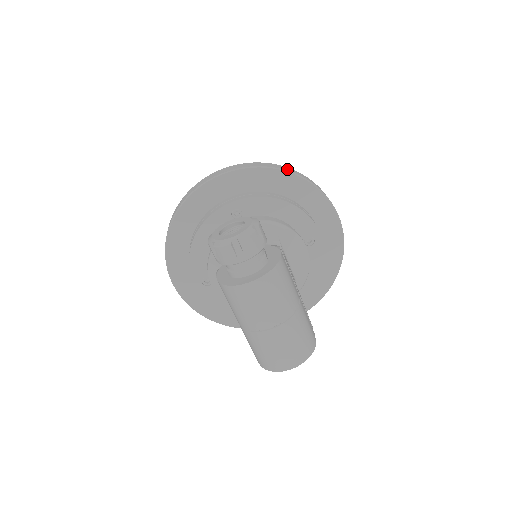
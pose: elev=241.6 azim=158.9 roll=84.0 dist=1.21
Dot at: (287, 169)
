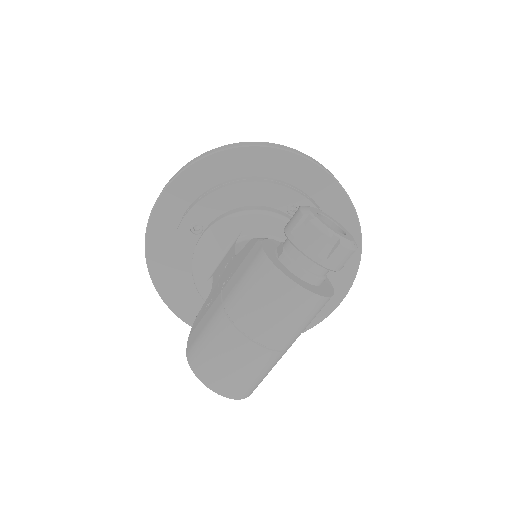
Dot at: (359, 223)
